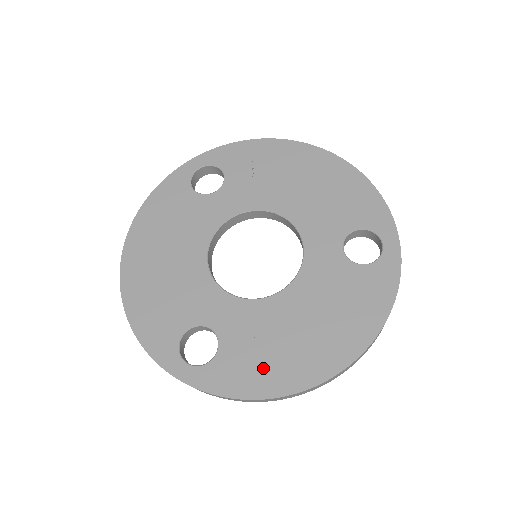
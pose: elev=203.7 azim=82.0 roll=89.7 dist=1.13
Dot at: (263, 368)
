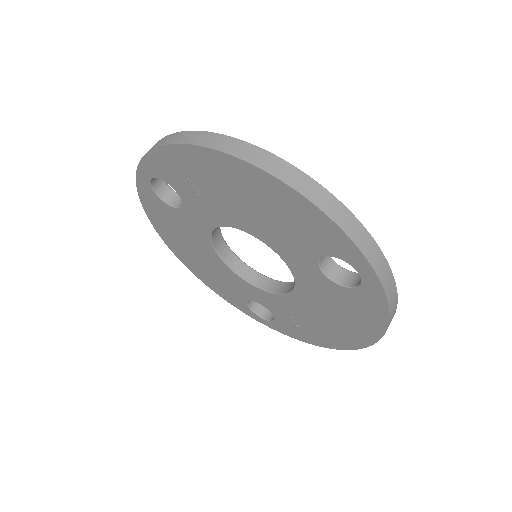
Dot at: (308, 332)
